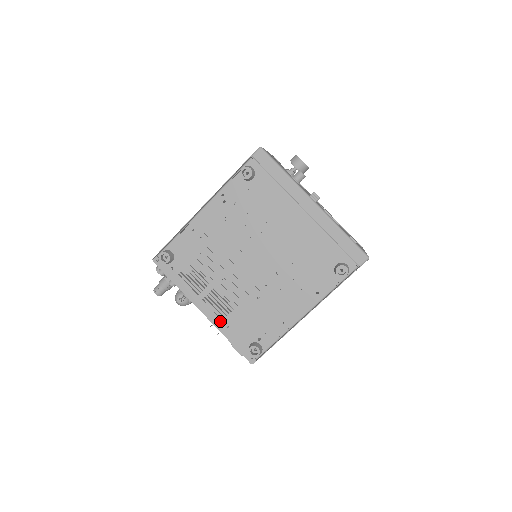
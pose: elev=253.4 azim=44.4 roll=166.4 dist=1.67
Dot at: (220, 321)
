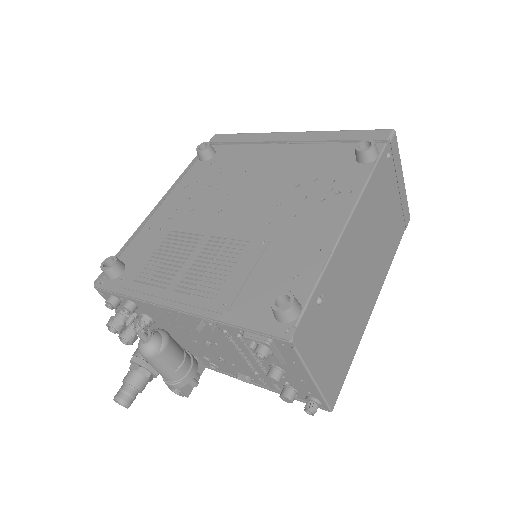
Dot at: (209, 303)
